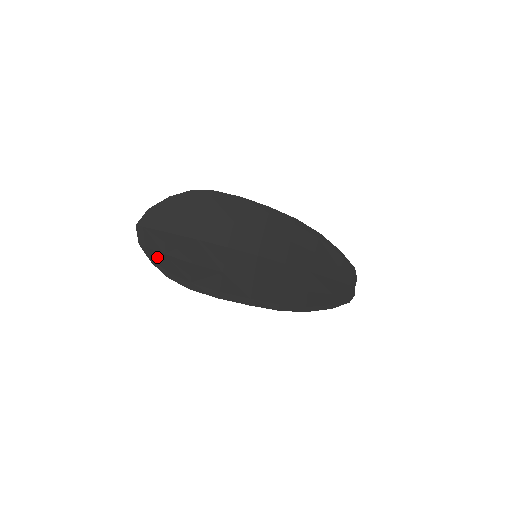
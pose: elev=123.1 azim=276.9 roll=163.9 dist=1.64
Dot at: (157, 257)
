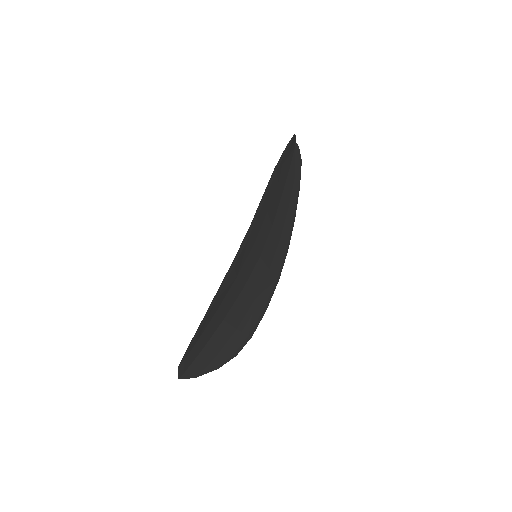
Dot at: (216, 363)
